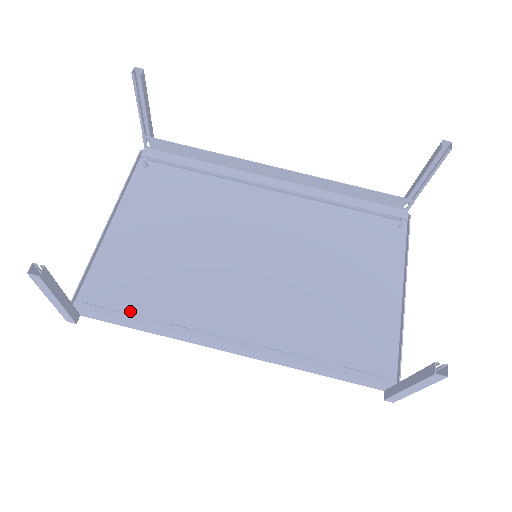
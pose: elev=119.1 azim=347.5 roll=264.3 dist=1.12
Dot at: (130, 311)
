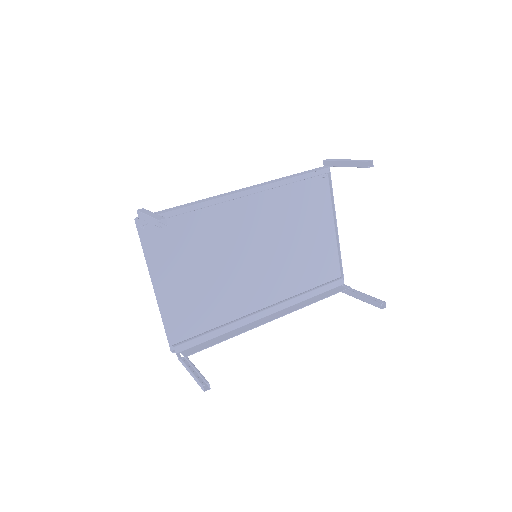
Dot at: (203, 329)
